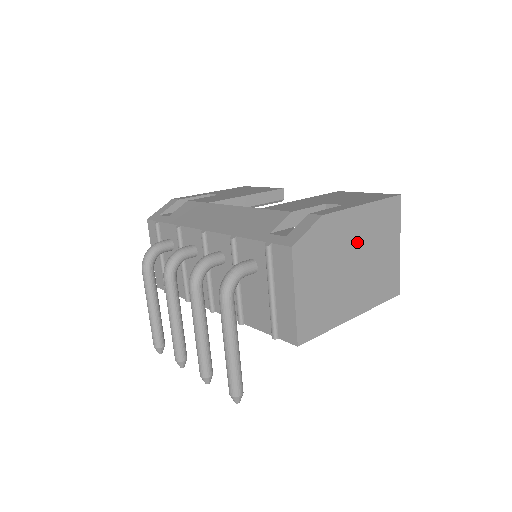
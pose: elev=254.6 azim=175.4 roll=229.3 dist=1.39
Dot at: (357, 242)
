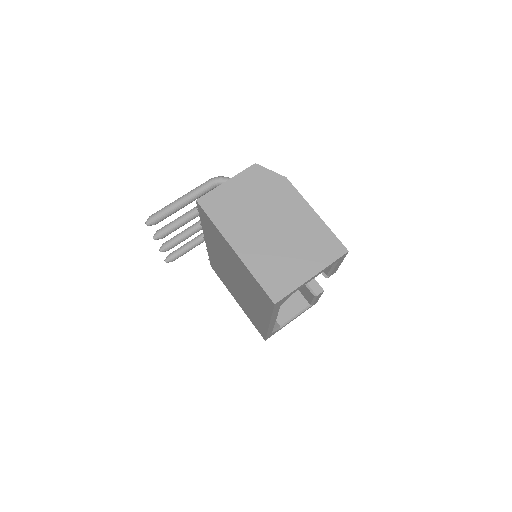
Dot at: (288, 220)
